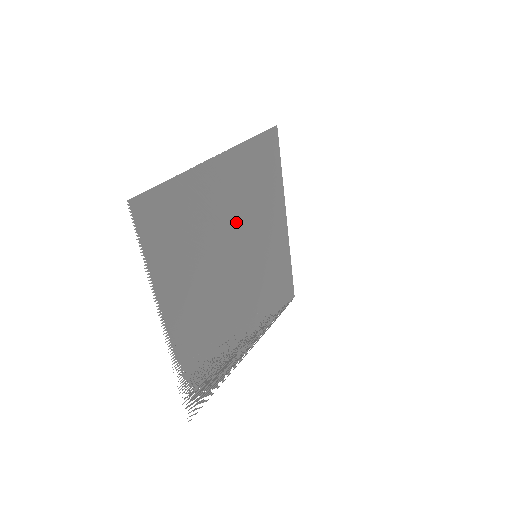
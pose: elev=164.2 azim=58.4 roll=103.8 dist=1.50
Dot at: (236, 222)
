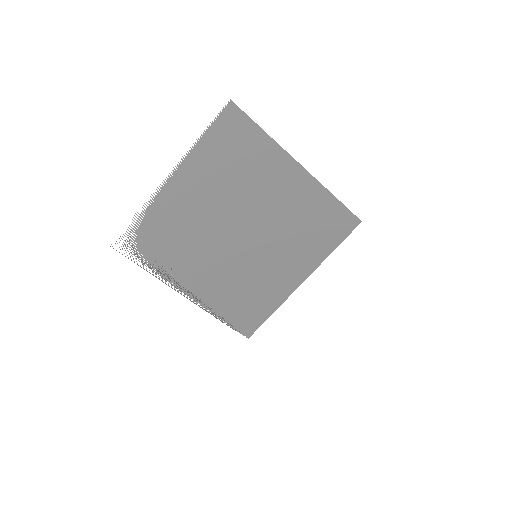
Dot at: (268, 214)
